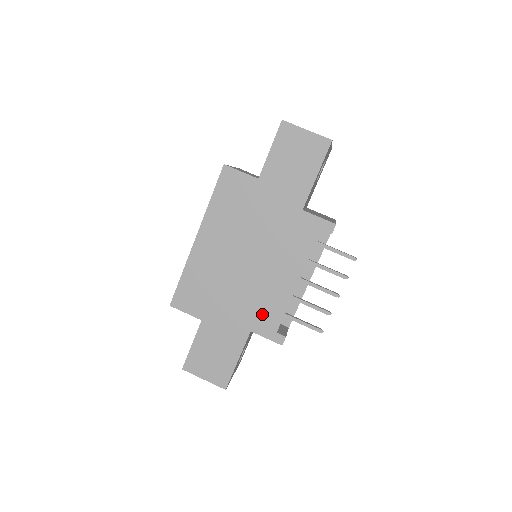
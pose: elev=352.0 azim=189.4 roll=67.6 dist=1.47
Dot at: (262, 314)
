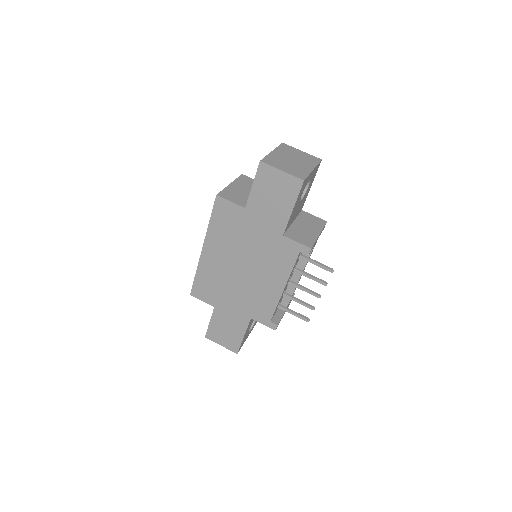
Dot at: (258, 308)
